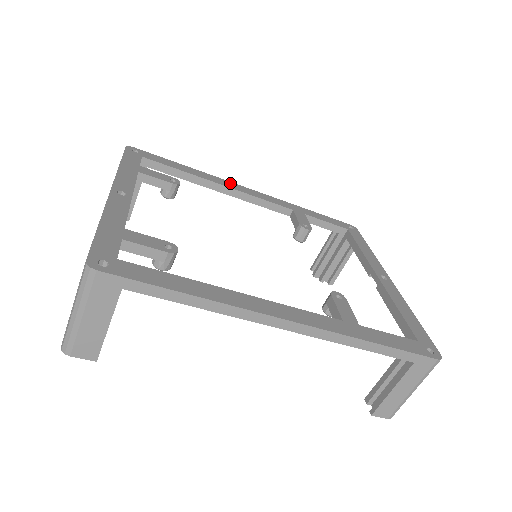
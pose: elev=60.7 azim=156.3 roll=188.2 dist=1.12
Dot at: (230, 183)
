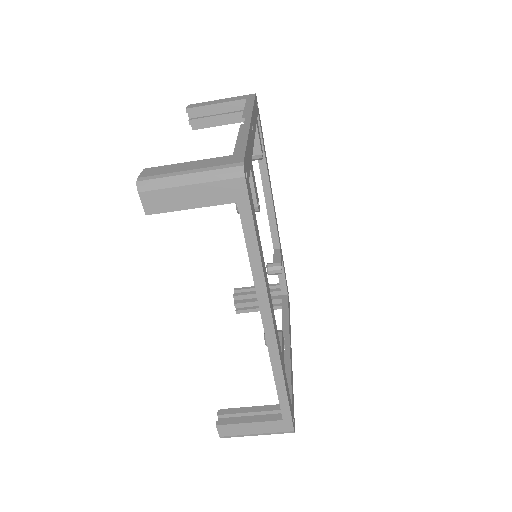
Dot at: occluded
